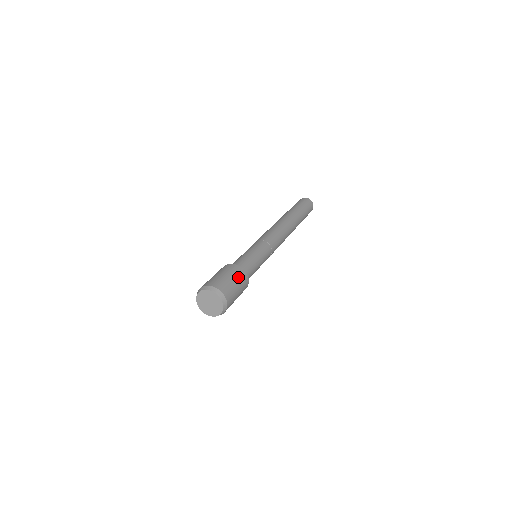
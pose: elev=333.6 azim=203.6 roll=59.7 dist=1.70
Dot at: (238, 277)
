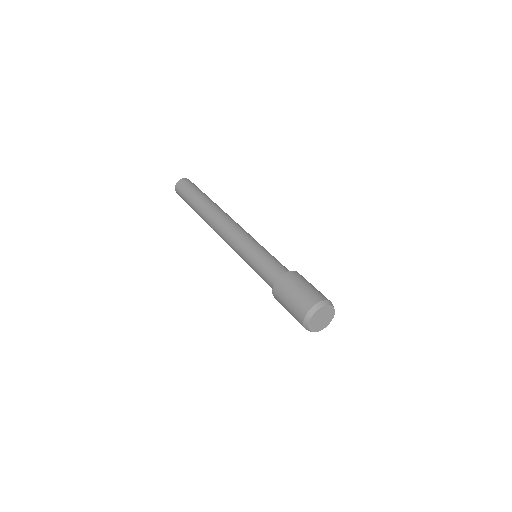
Dot at: (299, 280)
